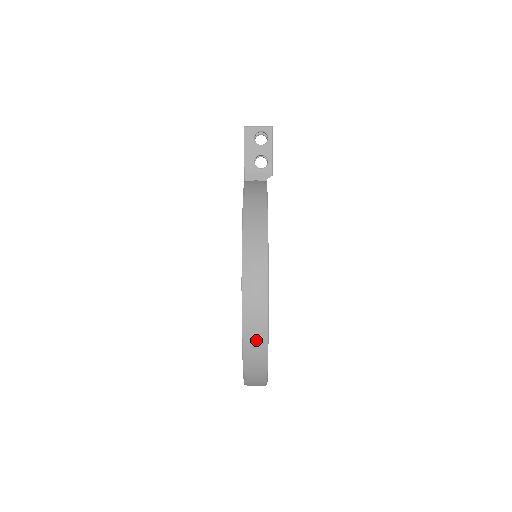
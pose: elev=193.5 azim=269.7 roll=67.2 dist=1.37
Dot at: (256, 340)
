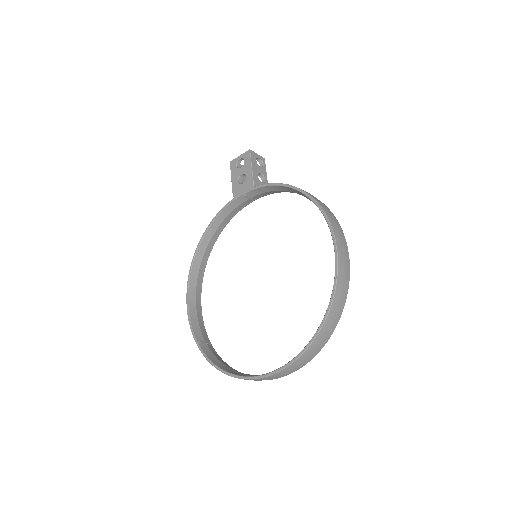
Dot at: (345, 274)
